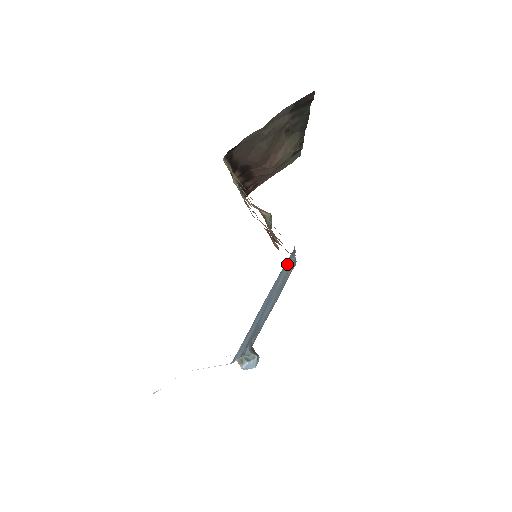
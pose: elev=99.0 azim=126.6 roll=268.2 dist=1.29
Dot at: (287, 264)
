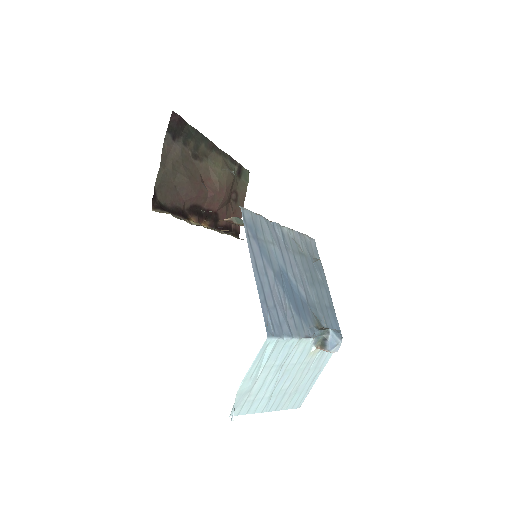
Dot at: (260, 229)
